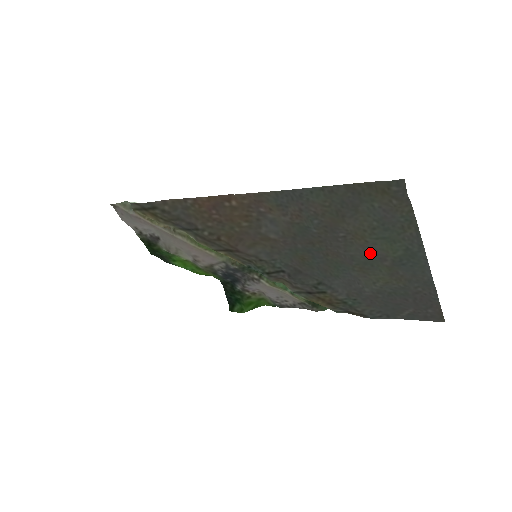
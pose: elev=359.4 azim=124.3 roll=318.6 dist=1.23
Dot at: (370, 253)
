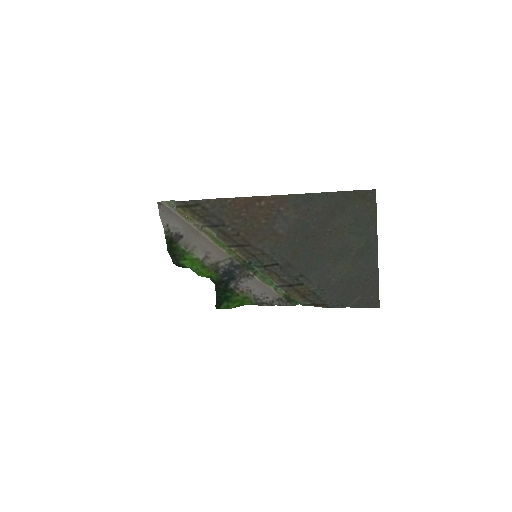
Dot at: (344, 245)
